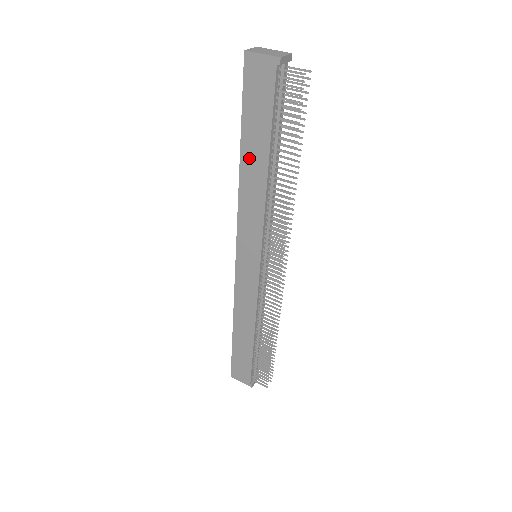
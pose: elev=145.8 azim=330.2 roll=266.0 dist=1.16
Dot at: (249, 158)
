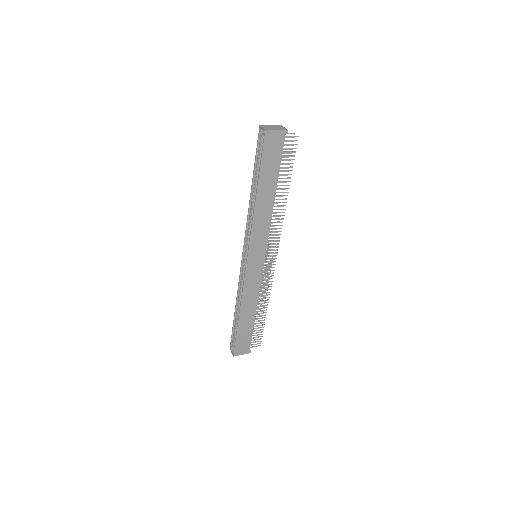
Dot at: (263, 193)
